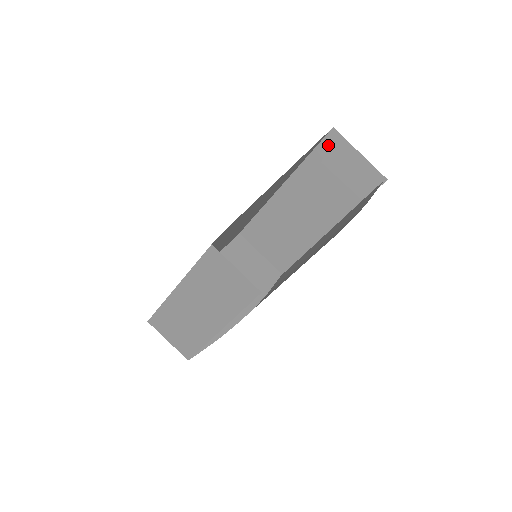
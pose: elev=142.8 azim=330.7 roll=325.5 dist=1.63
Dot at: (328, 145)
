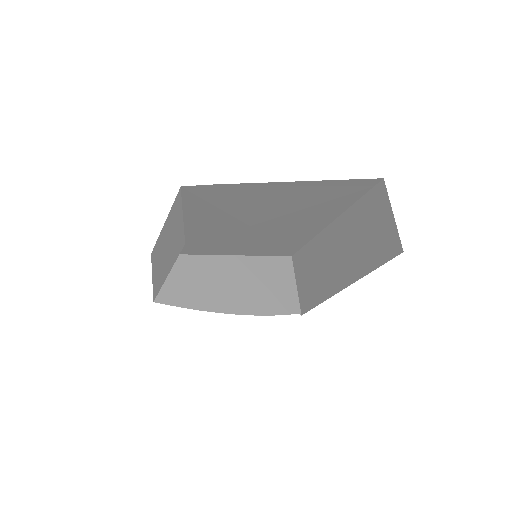
Dot at: (374, 195)
